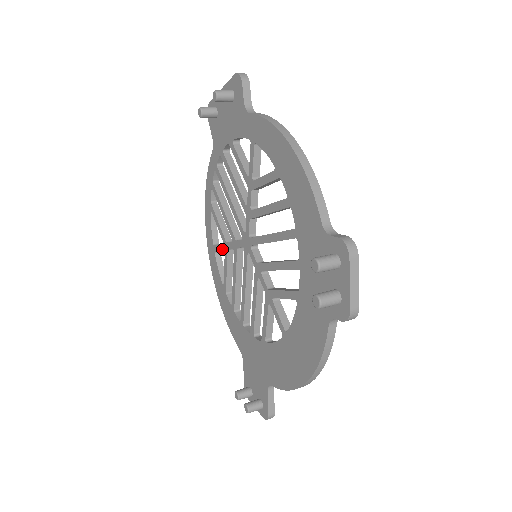
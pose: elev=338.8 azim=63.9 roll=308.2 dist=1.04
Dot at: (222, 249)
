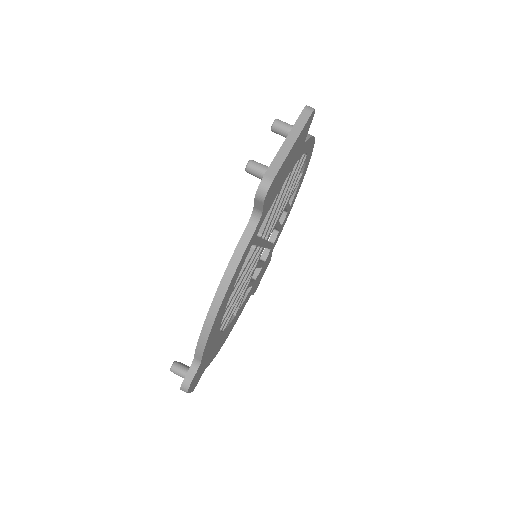
Dot at: occluded
